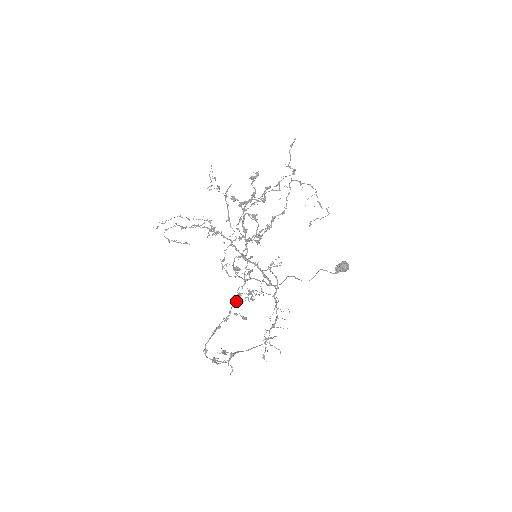
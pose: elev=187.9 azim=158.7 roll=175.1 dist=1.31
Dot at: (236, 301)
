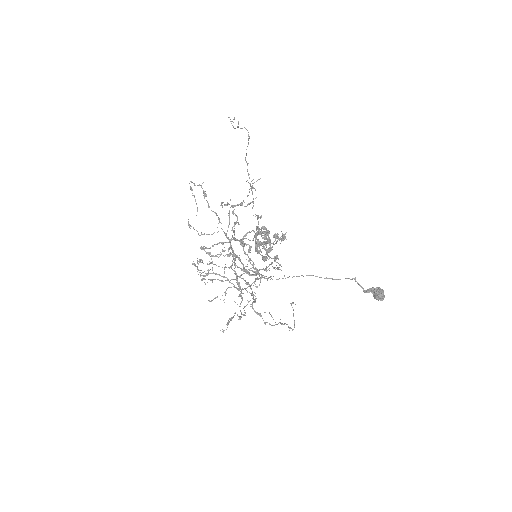
Dot at: occluded
